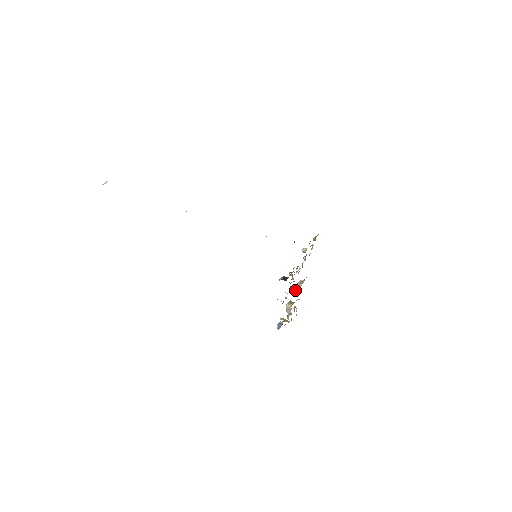
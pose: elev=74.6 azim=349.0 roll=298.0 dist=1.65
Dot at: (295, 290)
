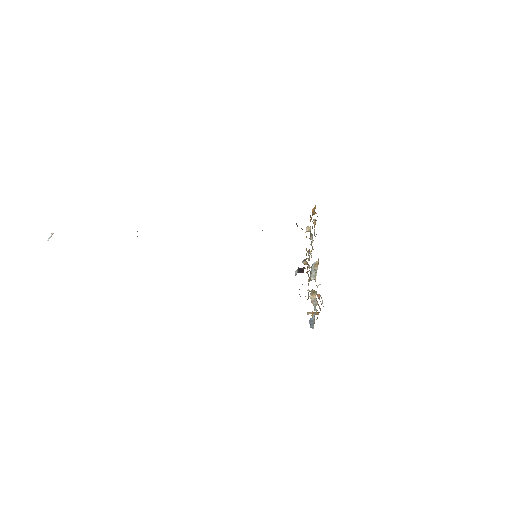
Dot at: (313, 277)
